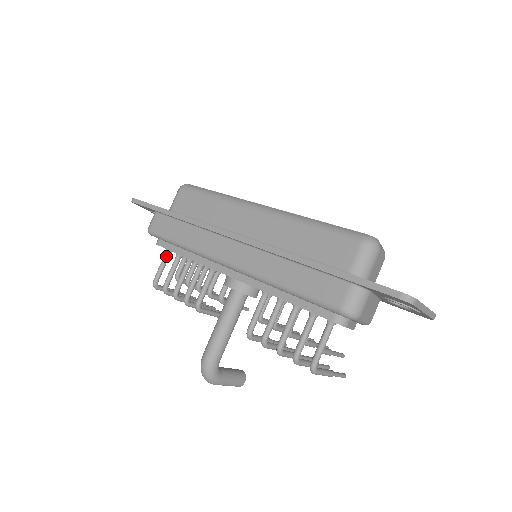
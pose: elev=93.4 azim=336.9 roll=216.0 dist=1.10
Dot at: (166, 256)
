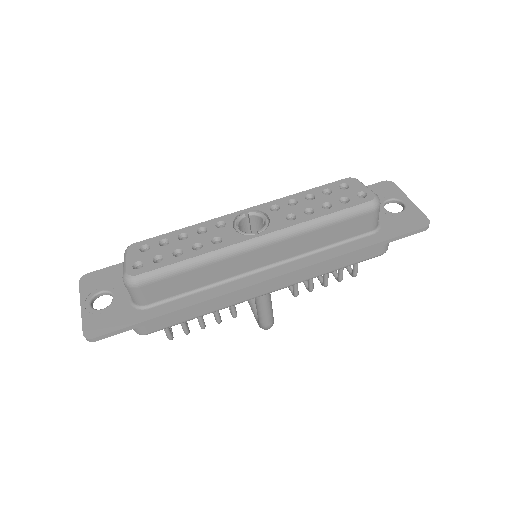
Dot at: occluded
